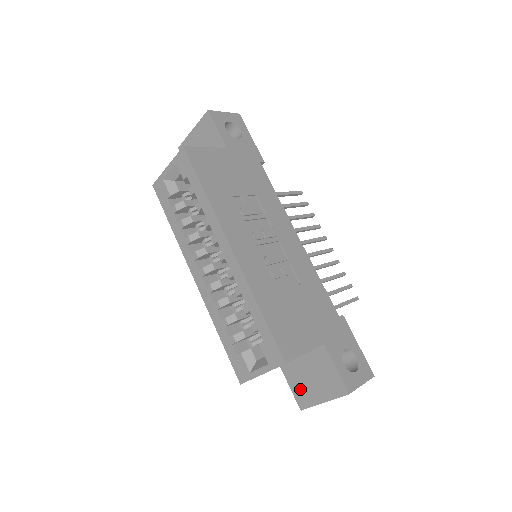
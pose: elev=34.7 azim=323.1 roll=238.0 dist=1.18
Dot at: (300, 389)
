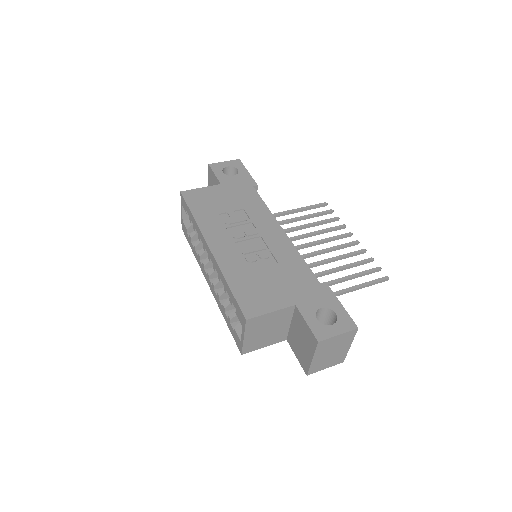
Dot at: (300, 355)
